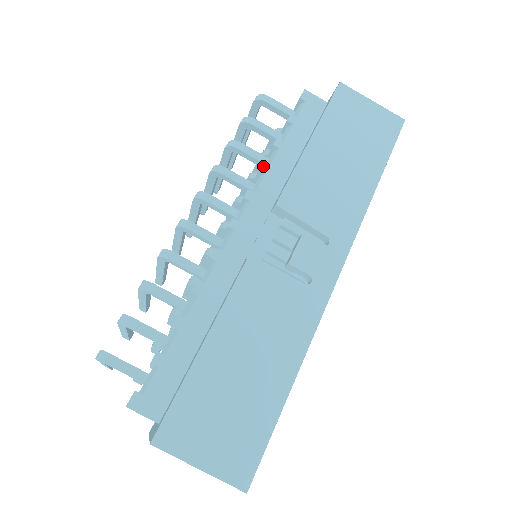
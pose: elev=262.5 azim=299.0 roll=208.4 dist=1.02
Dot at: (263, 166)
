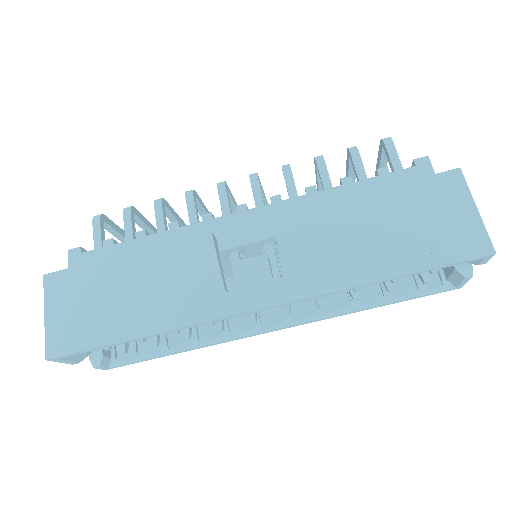
Dot at: (312, 187)
